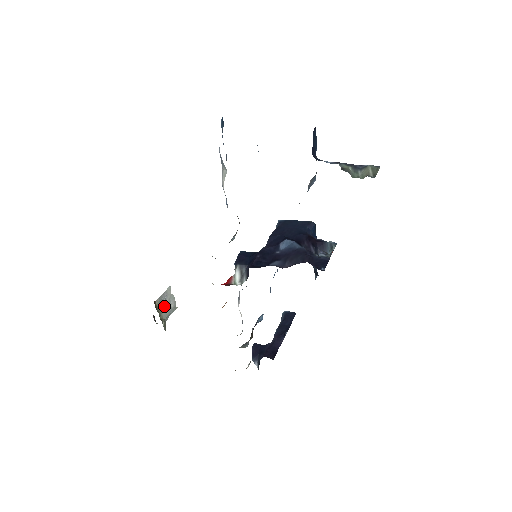
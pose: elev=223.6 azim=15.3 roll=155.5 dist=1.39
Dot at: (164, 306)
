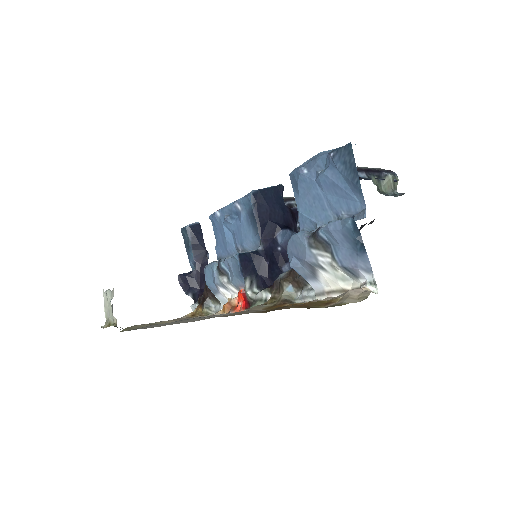
Dot at: (110, 310)
